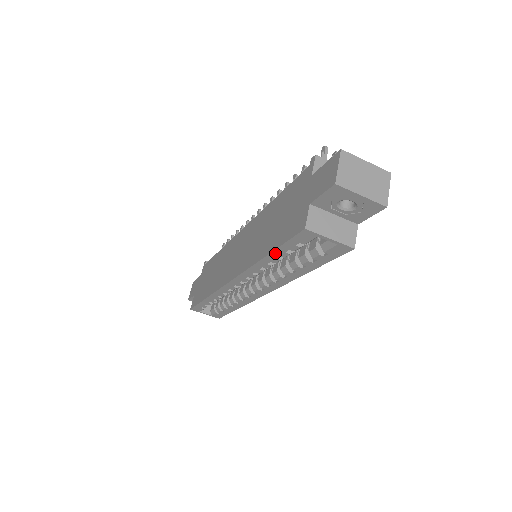
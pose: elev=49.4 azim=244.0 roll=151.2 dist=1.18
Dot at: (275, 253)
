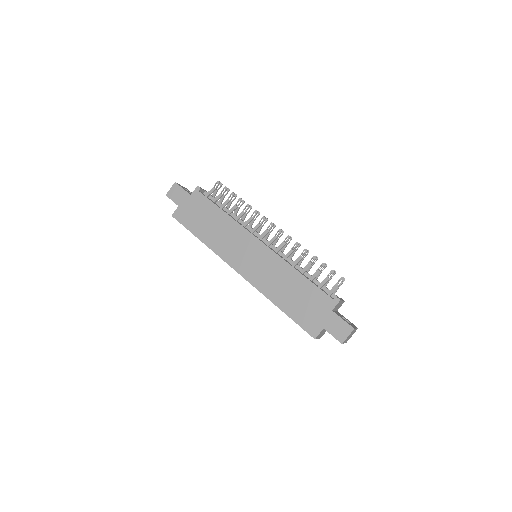
Dot at: (287, 314)
